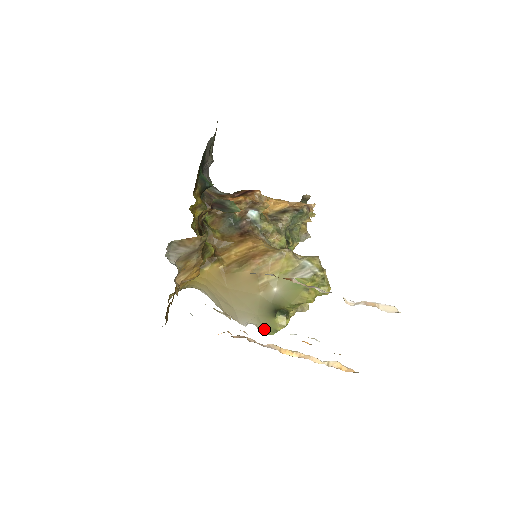
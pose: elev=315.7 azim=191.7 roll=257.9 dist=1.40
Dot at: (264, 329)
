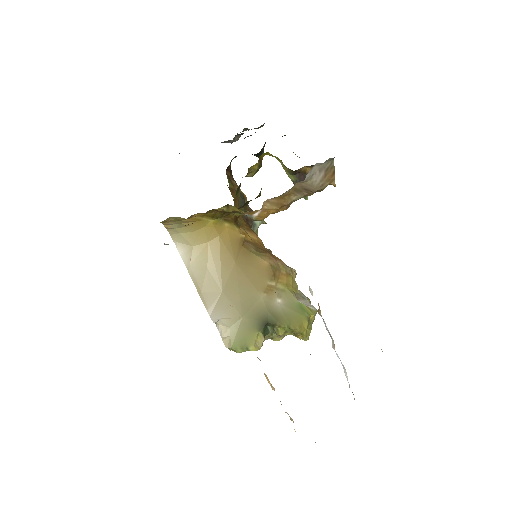
Dot at: (234, 339)
